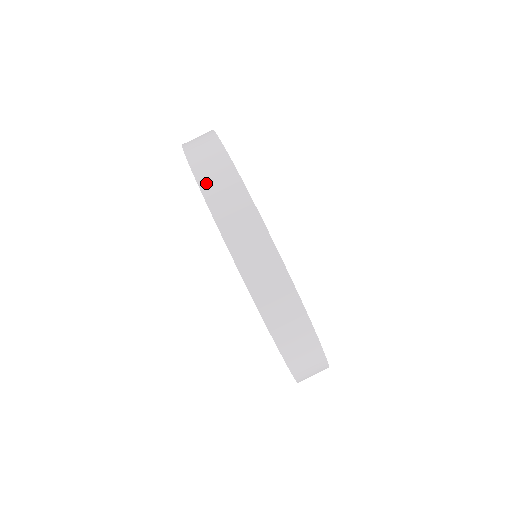
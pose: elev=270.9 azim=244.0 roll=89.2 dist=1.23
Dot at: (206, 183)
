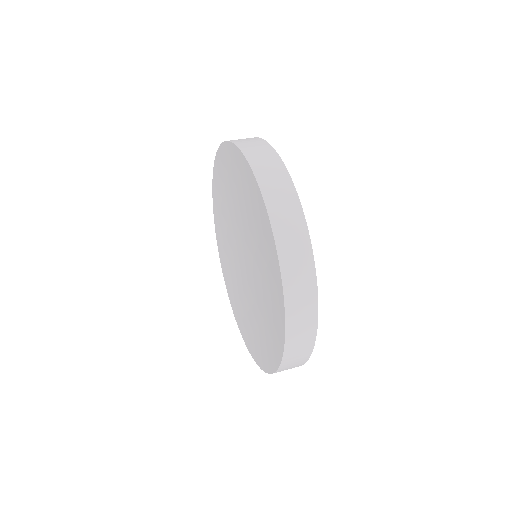
Dot at: occluded
